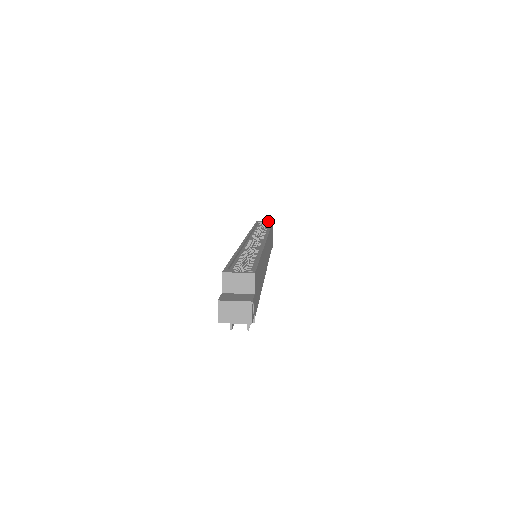
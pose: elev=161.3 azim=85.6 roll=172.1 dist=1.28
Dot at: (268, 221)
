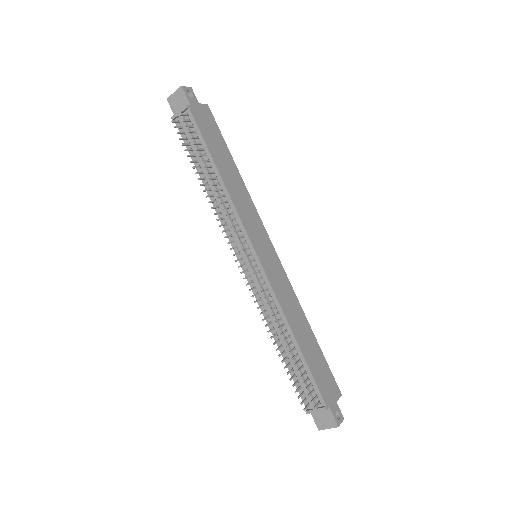
Dot at: occluded
